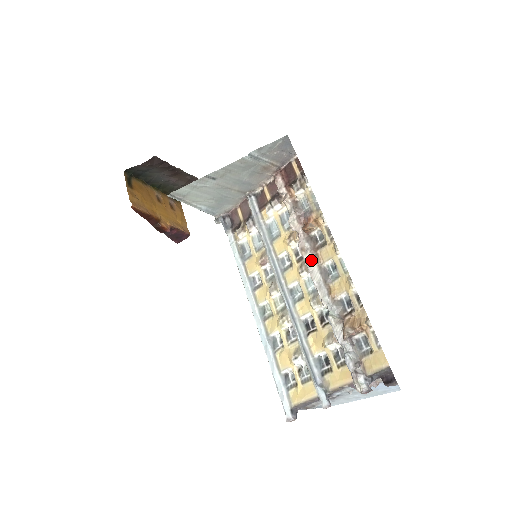
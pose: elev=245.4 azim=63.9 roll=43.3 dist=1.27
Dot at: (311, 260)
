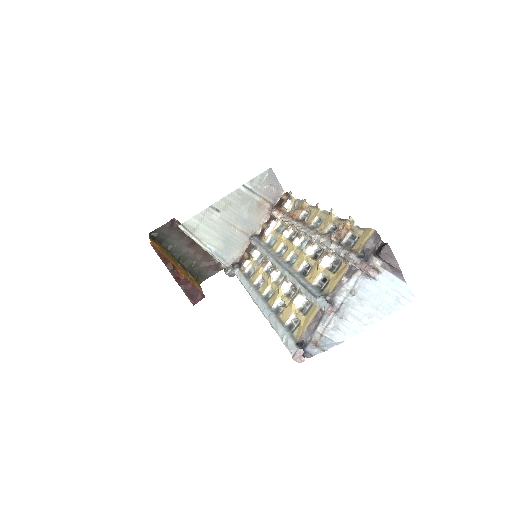
Dot at: (300, 226)
